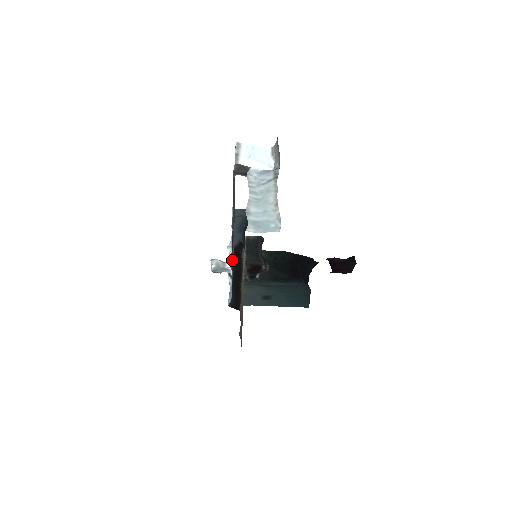
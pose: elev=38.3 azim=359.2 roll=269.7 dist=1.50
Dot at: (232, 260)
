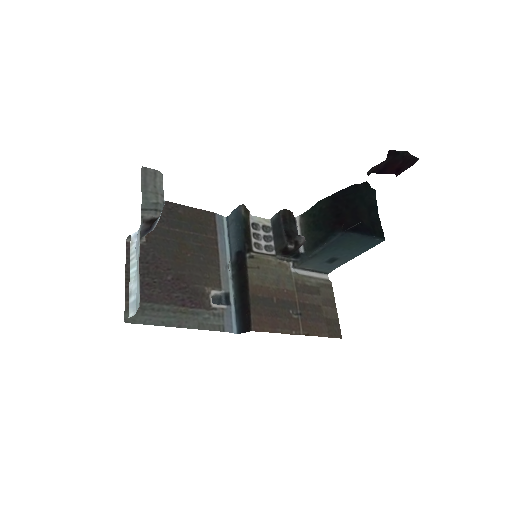
Dot at: (188, 311)
